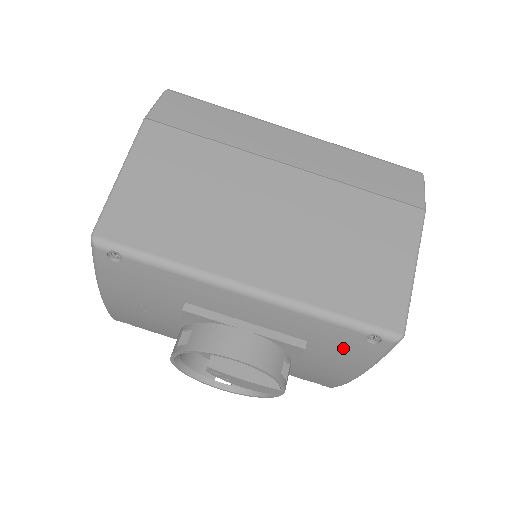
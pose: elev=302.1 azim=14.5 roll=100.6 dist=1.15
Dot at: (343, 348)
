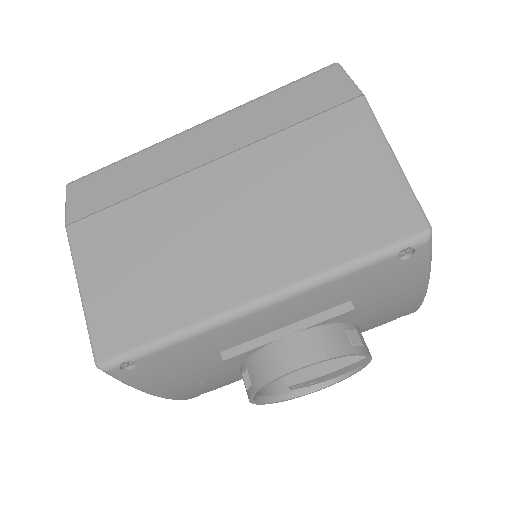
Dot at: (387, 281)
